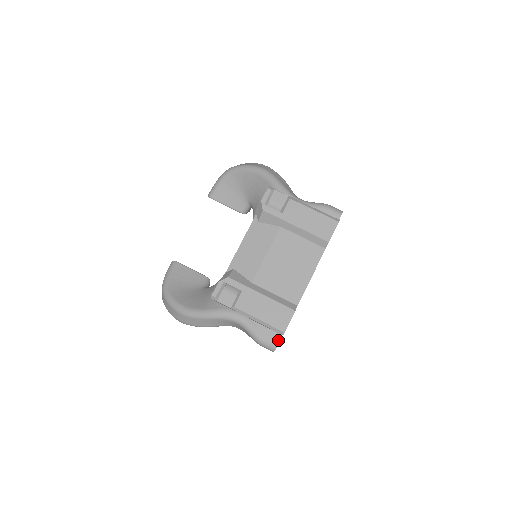
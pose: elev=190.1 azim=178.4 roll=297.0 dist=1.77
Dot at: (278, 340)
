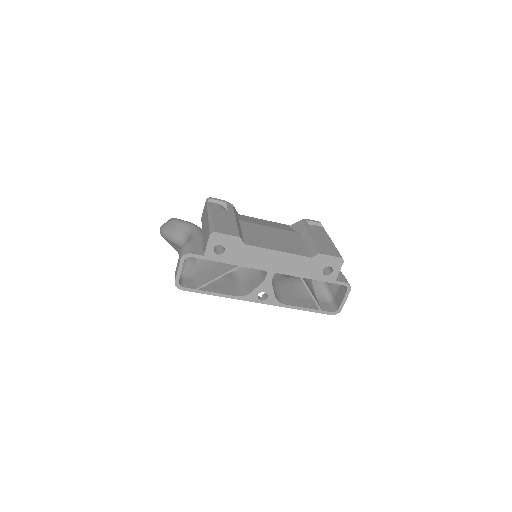
Dot at: (197, 253)
